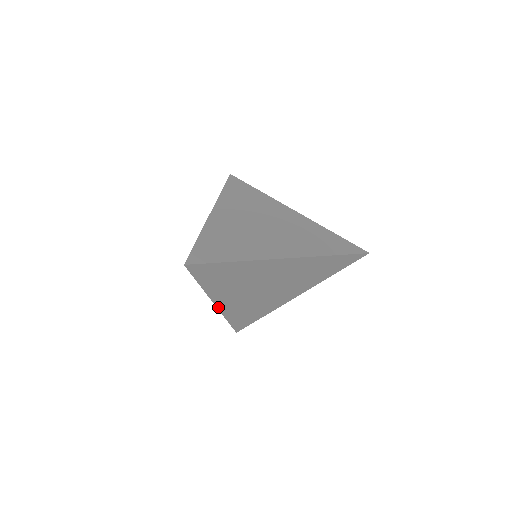
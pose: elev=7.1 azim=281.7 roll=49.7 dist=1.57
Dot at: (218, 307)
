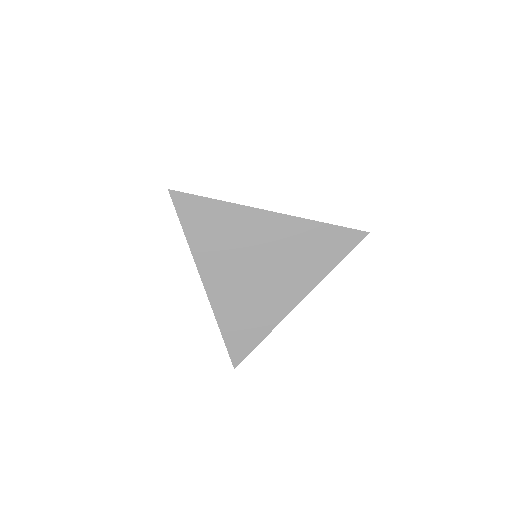
Dot at: (207, 292)
